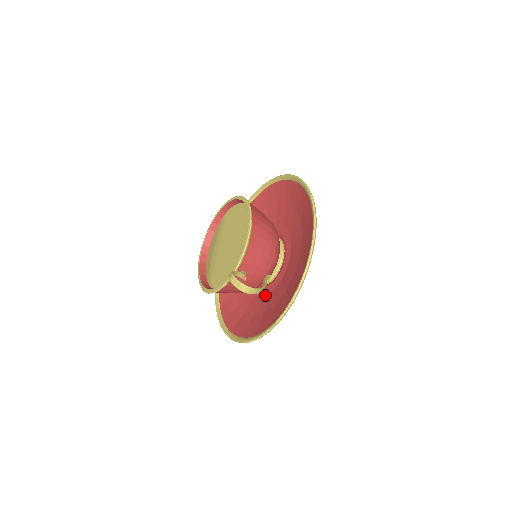
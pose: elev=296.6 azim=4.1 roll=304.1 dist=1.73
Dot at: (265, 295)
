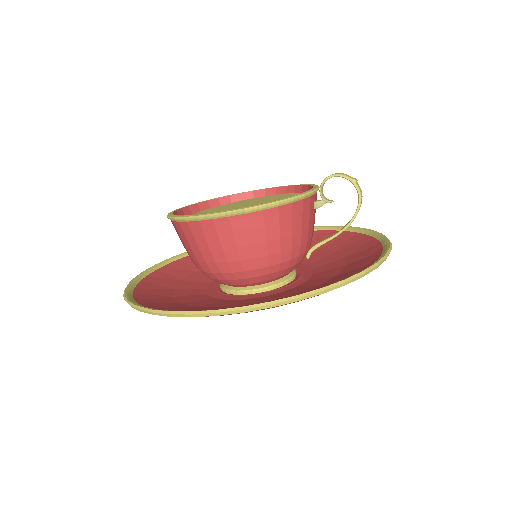
Dot at: (290, 288)
